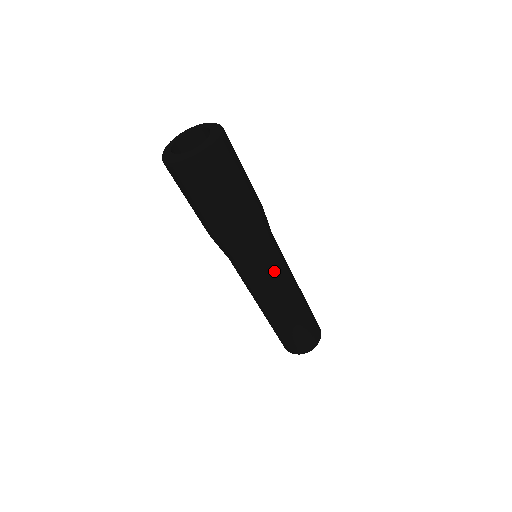
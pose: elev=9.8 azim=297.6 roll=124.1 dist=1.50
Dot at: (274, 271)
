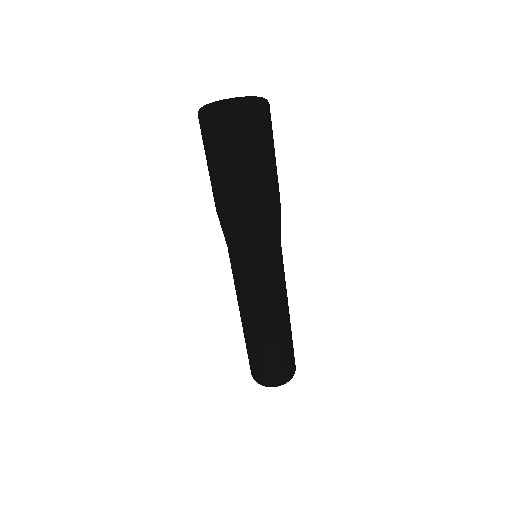
Dot at: (277, 271)
